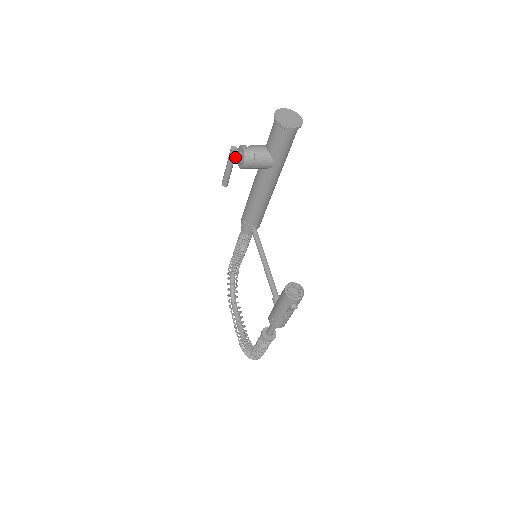
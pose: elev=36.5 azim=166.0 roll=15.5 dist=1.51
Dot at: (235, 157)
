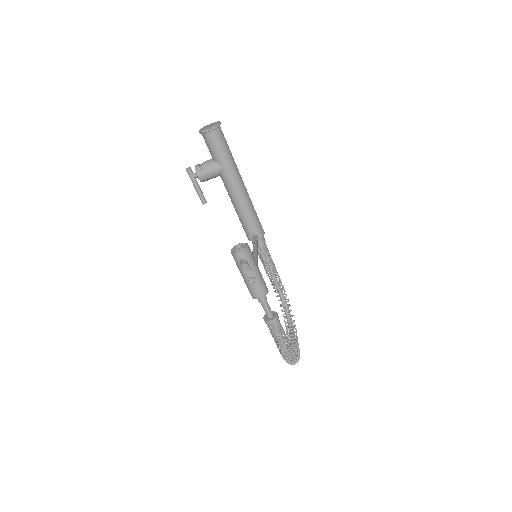
Dot at: (193, 175)
